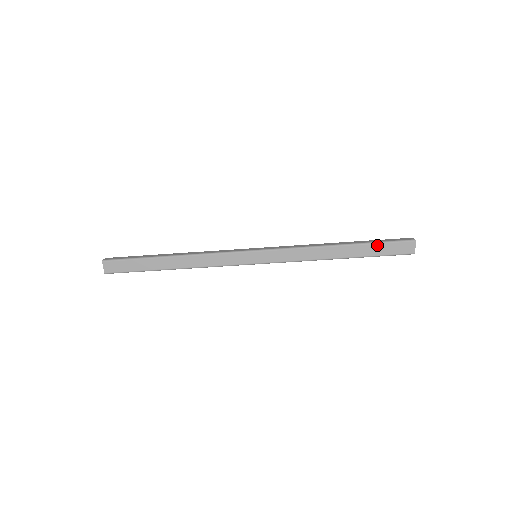
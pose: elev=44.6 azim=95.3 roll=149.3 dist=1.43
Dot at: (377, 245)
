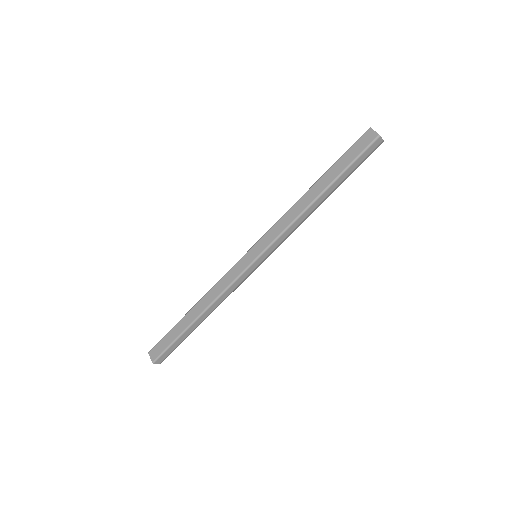
Dot at: (341, 159)
